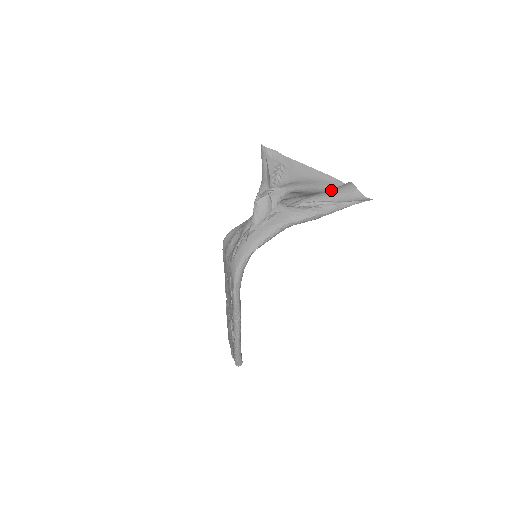
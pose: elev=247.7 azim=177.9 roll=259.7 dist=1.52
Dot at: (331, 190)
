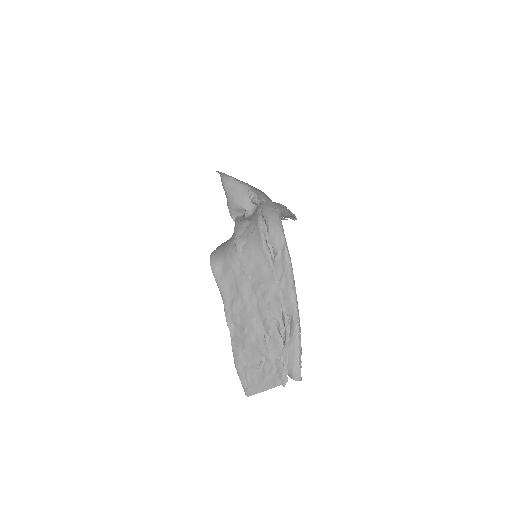
Dot at: occluded
